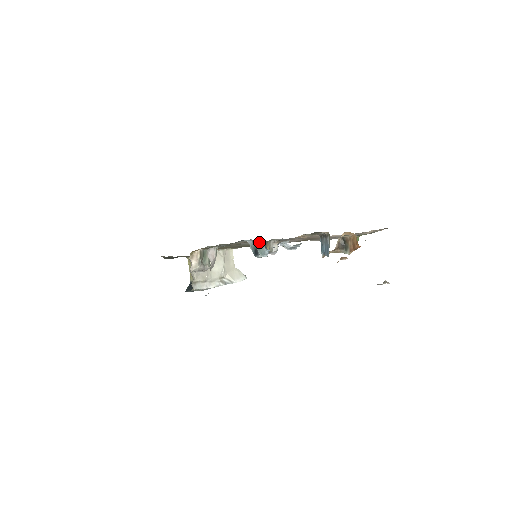
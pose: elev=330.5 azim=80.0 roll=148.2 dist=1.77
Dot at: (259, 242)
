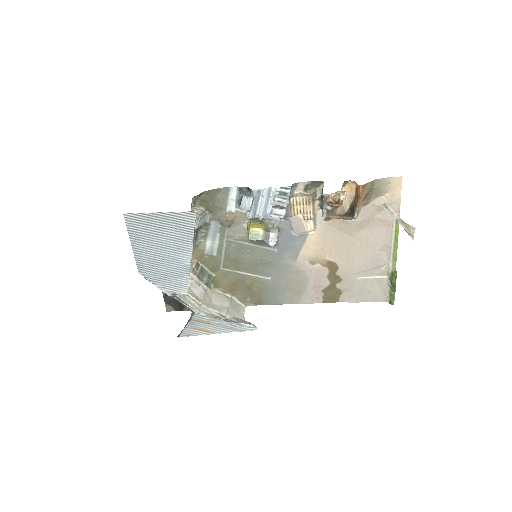
Dot at: (244, 187)
